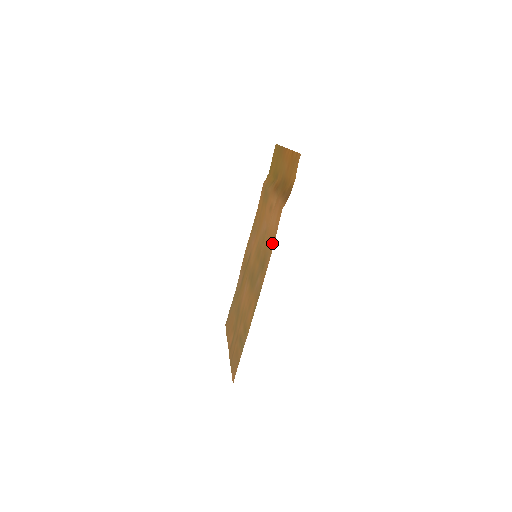
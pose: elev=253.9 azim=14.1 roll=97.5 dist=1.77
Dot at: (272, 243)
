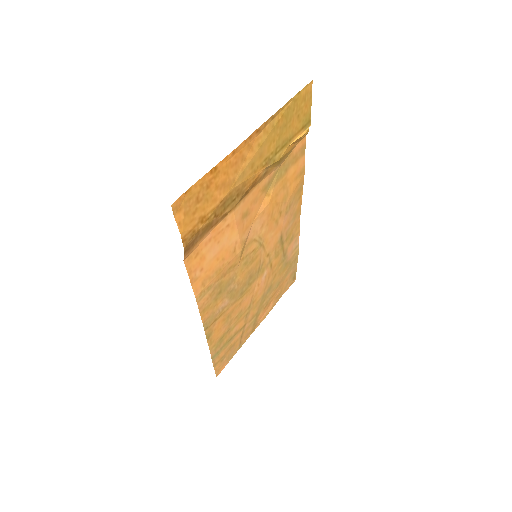
Dot at: (201, 285)
